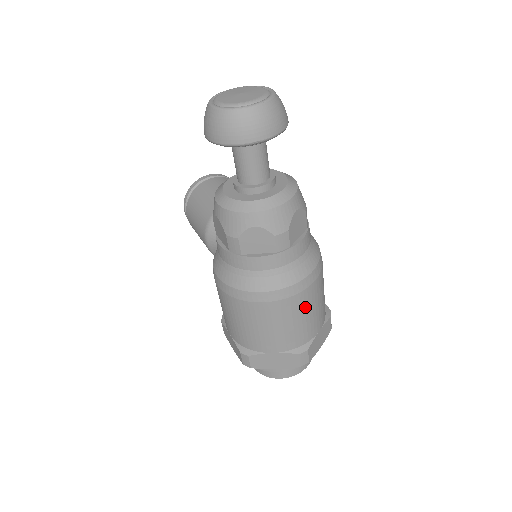
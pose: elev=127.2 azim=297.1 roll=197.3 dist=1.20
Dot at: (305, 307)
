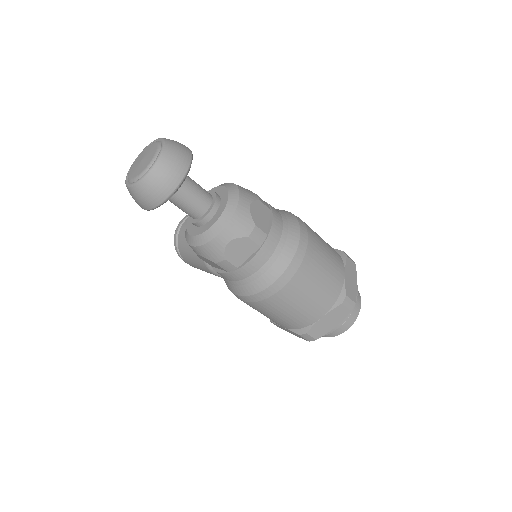
Dot at: (316, 267)
